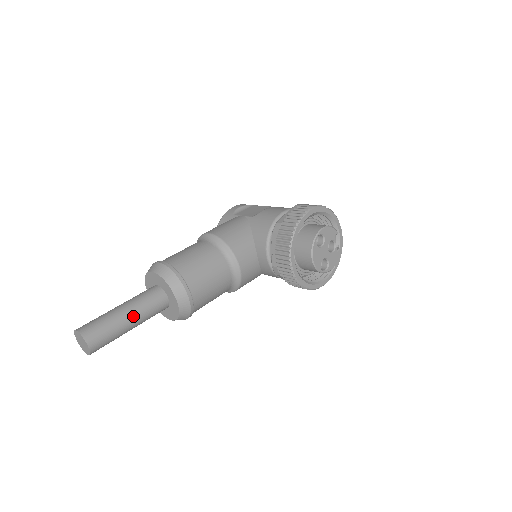
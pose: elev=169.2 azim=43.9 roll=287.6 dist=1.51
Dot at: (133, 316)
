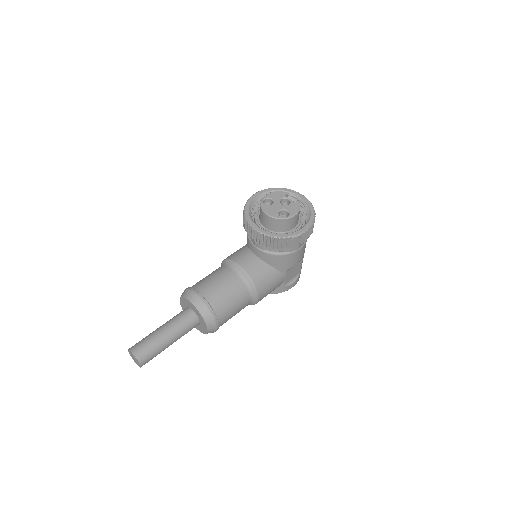
Dot at: (165, 327)
